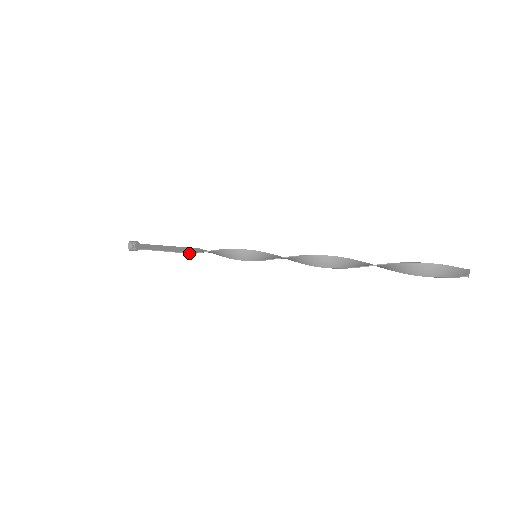
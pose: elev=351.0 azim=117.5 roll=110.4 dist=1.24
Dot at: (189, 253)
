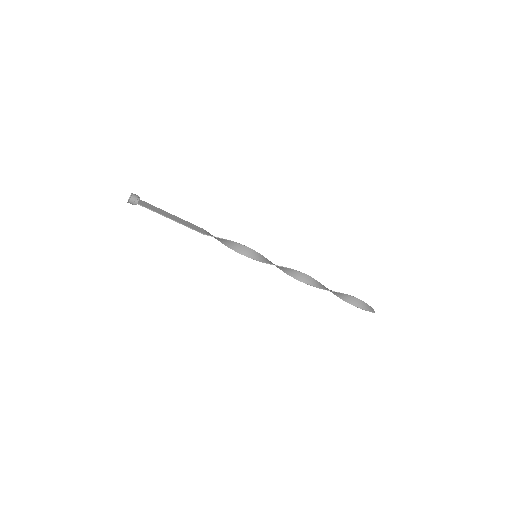
Dot at: (200, 232)
